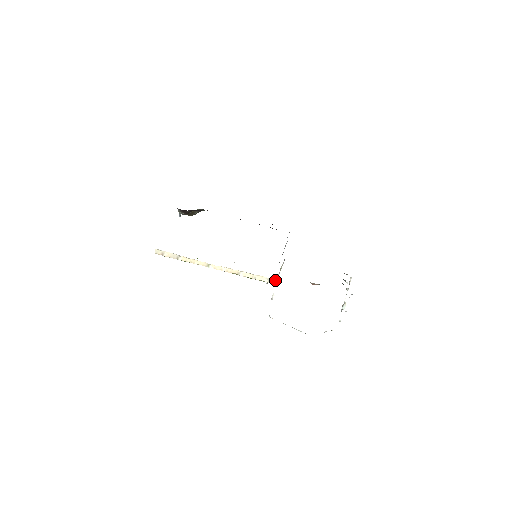
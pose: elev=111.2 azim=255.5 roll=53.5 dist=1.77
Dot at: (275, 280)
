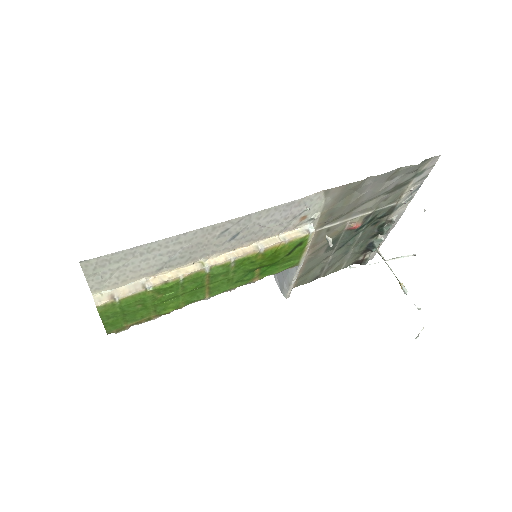
Dot at: (311, 225)
